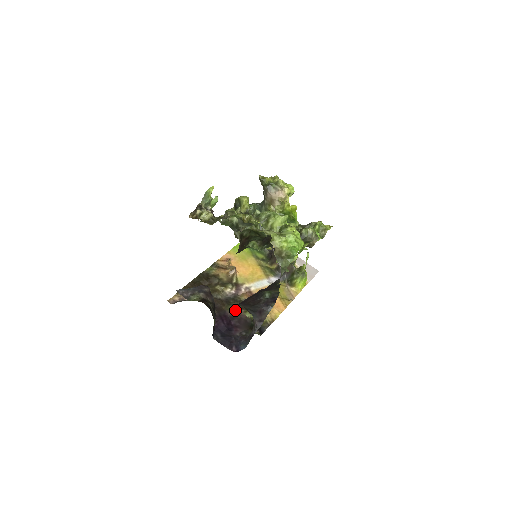
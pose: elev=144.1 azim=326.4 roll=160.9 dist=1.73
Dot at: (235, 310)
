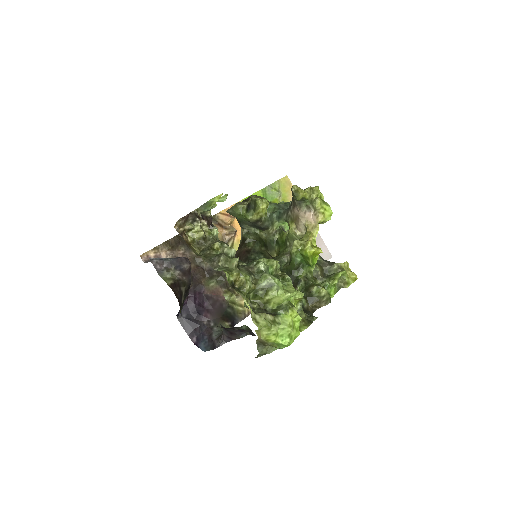
Dot at: (215, 287)
